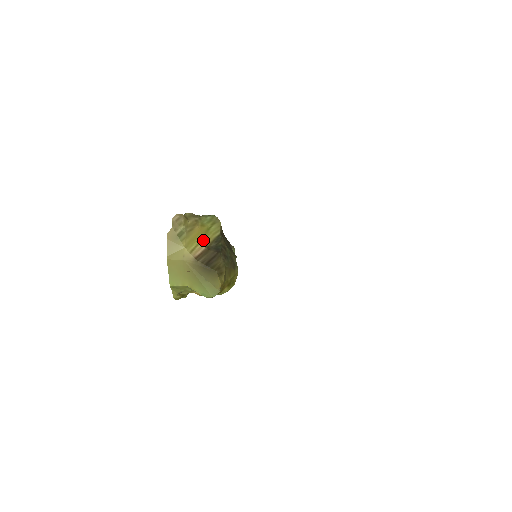
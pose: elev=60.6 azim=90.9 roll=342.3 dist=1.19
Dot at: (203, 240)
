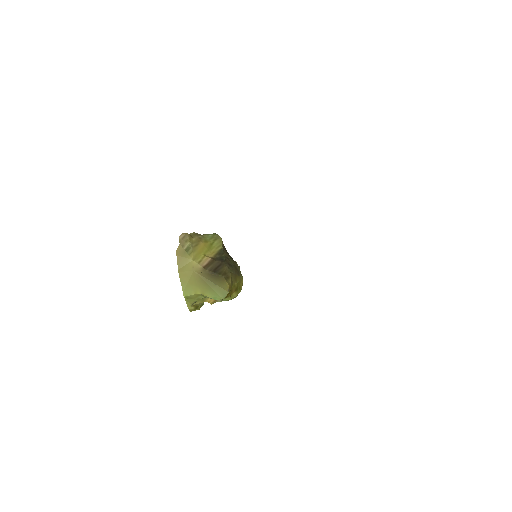
Dot at: (208, 253)
